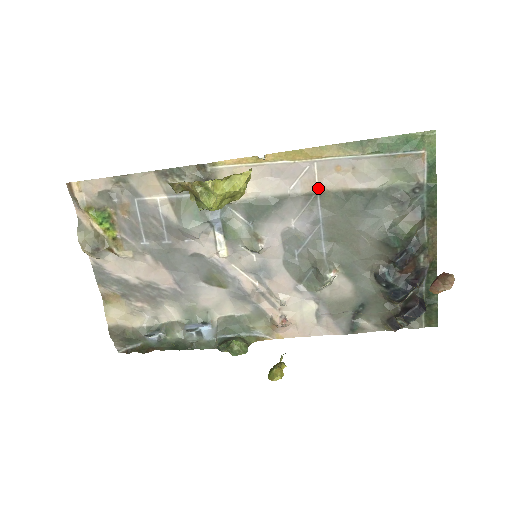
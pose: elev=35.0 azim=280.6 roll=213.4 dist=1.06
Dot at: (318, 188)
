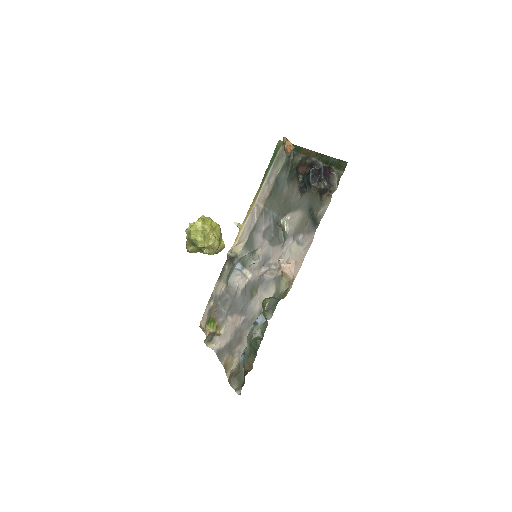
Dot at: (263, 206)
